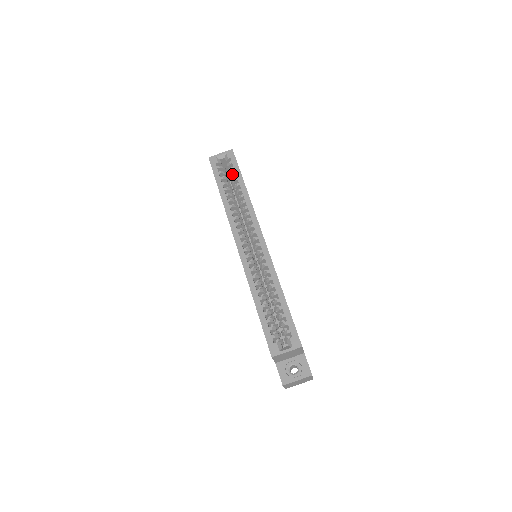
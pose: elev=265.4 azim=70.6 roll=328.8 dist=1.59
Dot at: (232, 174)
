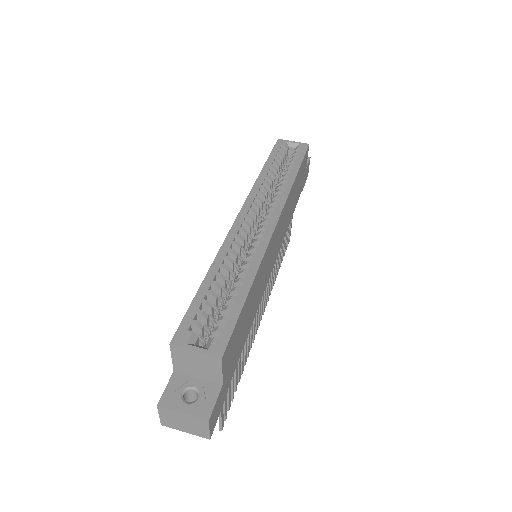
Dot at: (291, 160)
